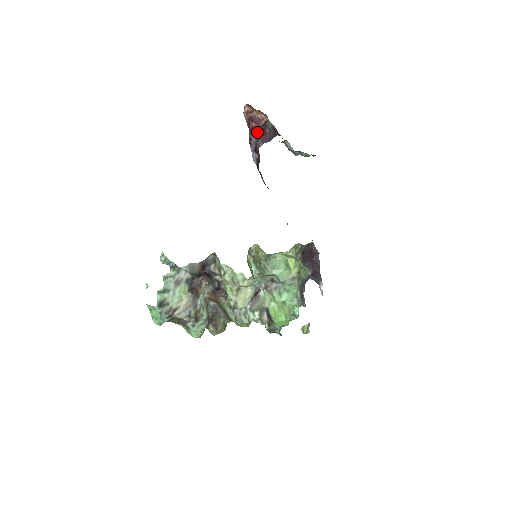
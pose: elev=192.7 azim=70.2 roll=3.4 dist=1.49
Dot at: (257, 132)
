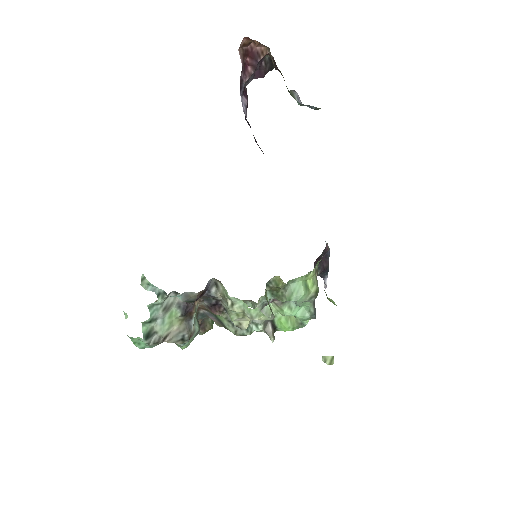
Dot at: (250, 69)
